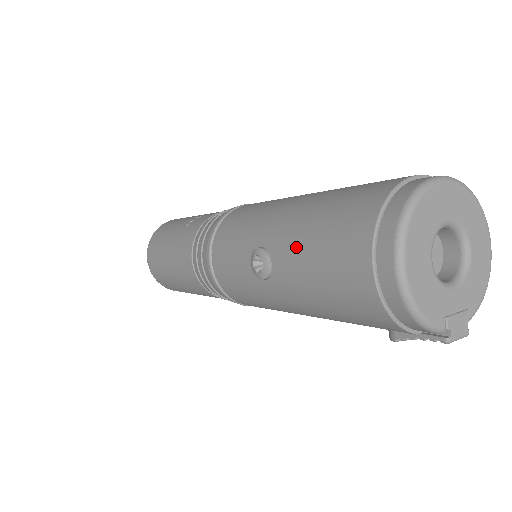
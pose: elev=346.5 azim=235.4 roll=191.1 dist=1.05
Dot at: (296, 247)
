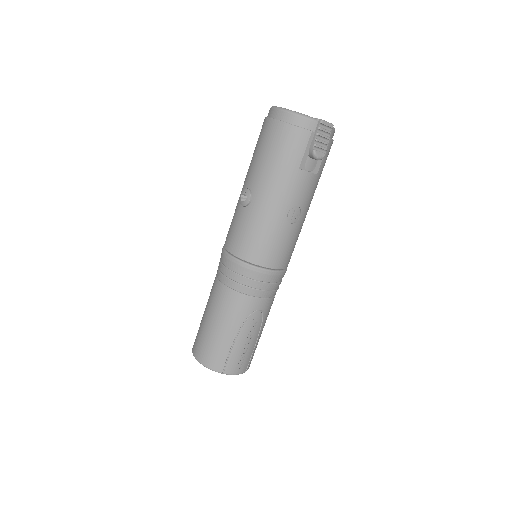
Dot at: (252, 166)
